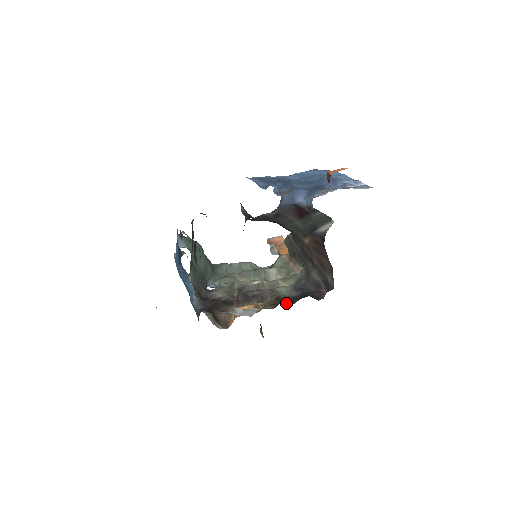
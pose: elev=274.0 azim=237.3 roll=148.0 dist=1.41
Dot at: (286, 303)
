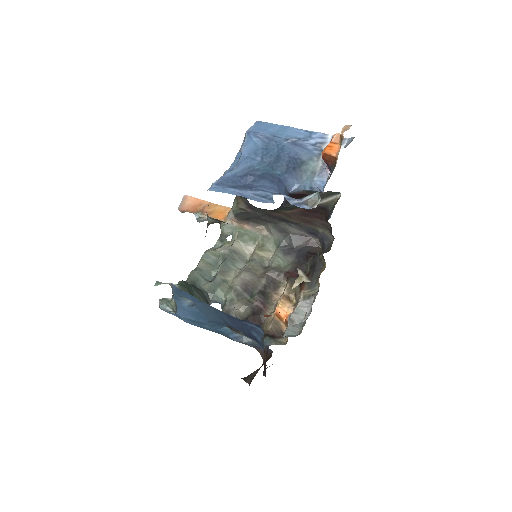
Dot at: occluded
